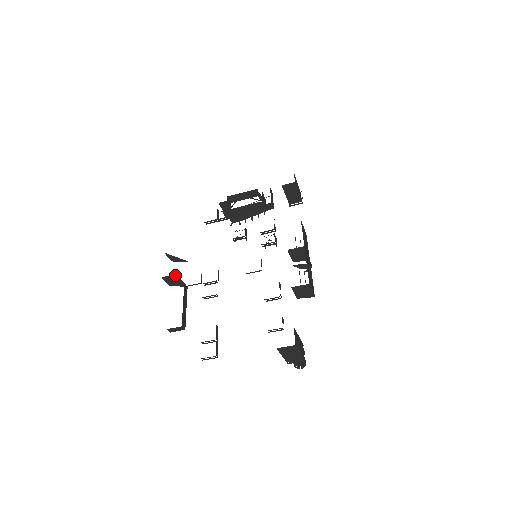
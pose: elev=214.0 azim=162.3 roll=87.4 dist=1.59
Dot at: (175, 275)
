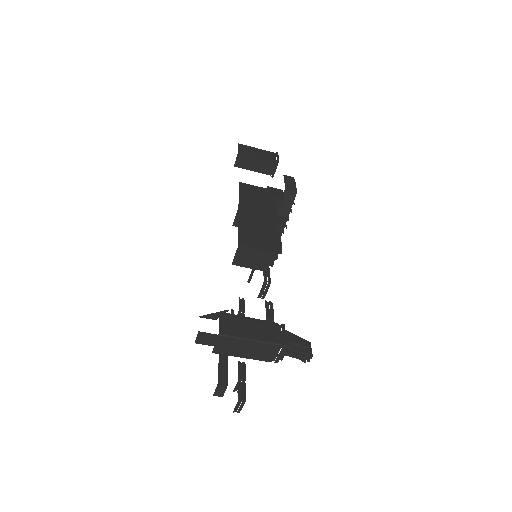
Dot at: (200, 333)
